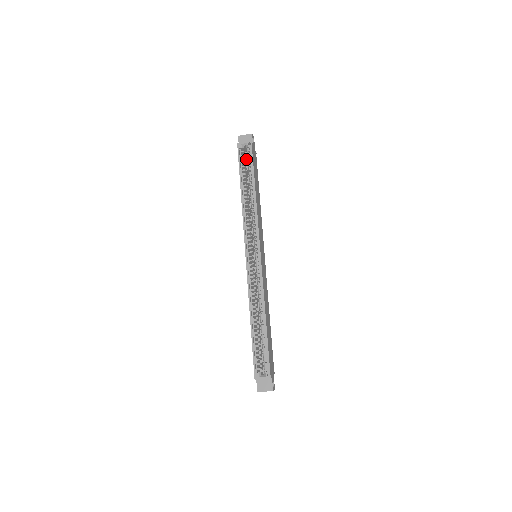
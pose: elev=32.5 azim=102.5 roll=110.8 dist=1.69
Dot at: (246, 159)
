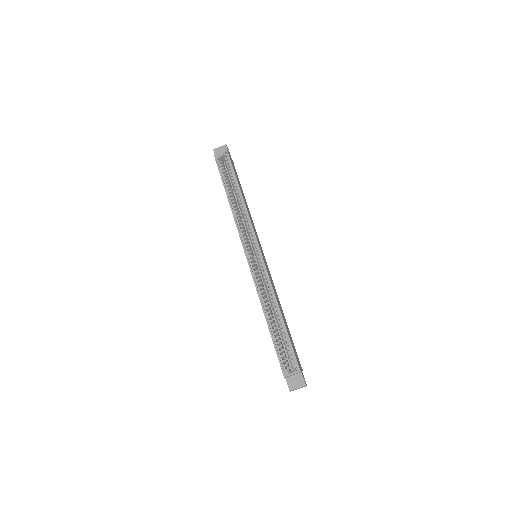
Dot at: (225, 169)
